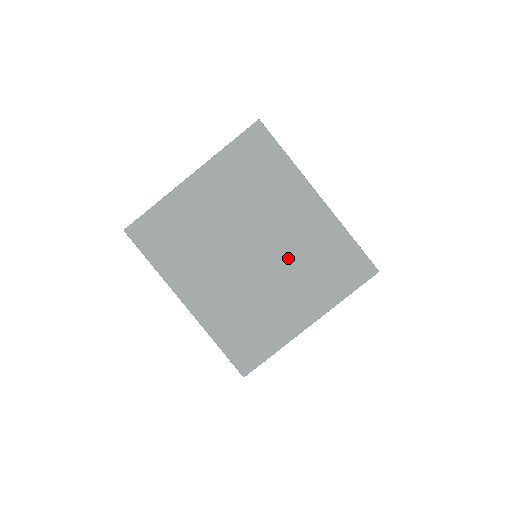
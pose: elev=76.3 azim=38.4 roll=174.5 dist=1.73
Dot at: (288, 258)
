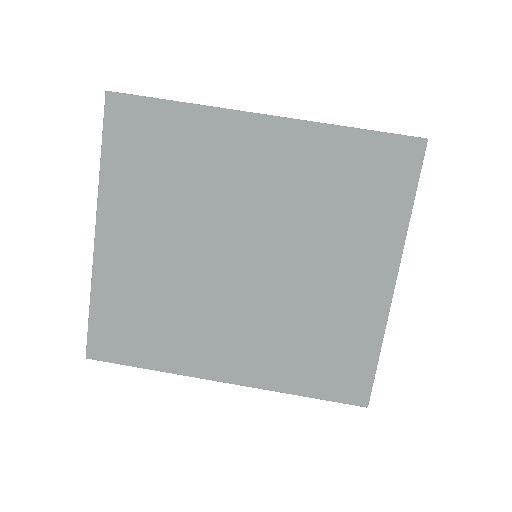
Dot at: (295, 227)
